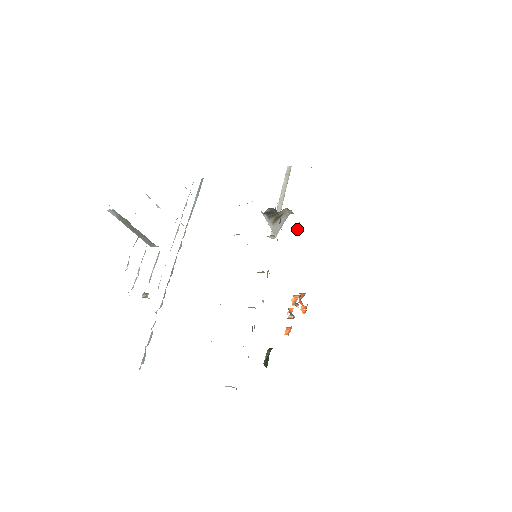
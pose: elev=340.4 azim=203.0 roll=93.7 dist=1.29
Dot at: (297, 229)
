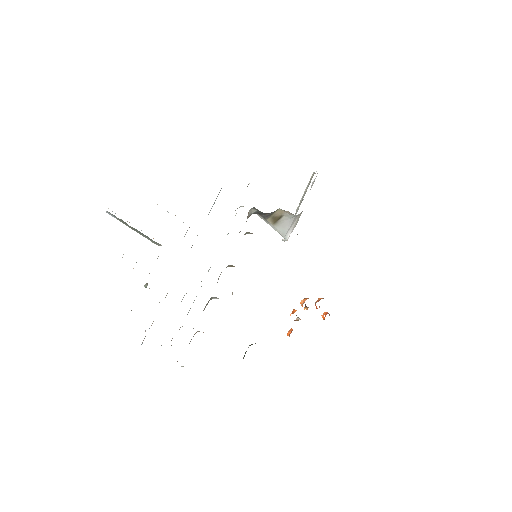
Dot at: occluded
